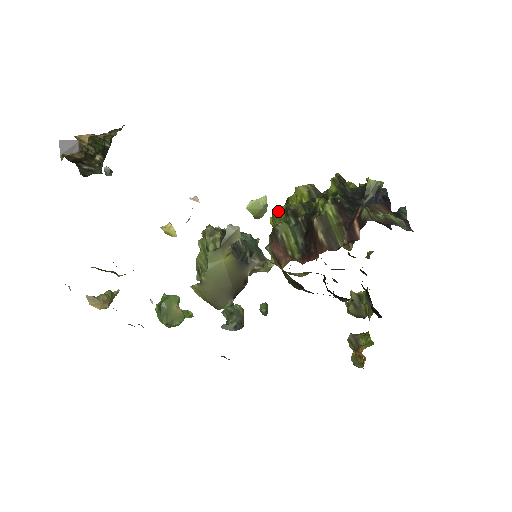
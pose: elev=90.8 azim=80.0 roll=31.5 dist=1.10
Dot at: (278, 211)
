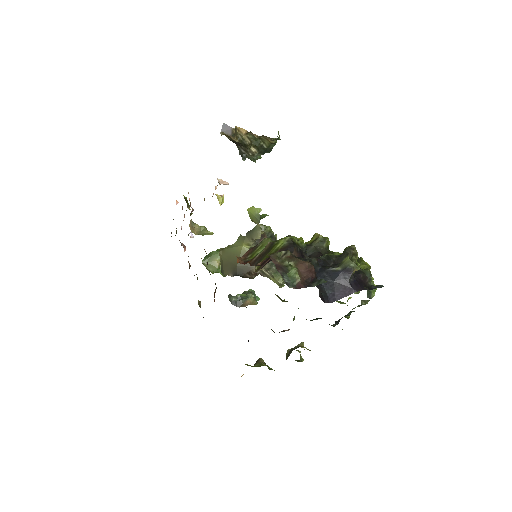
Dot at: occluded
